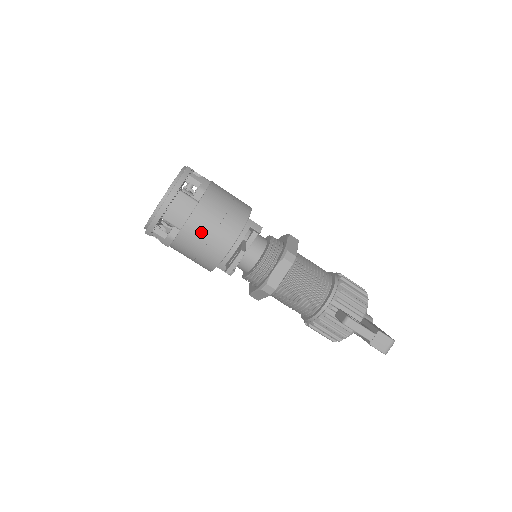
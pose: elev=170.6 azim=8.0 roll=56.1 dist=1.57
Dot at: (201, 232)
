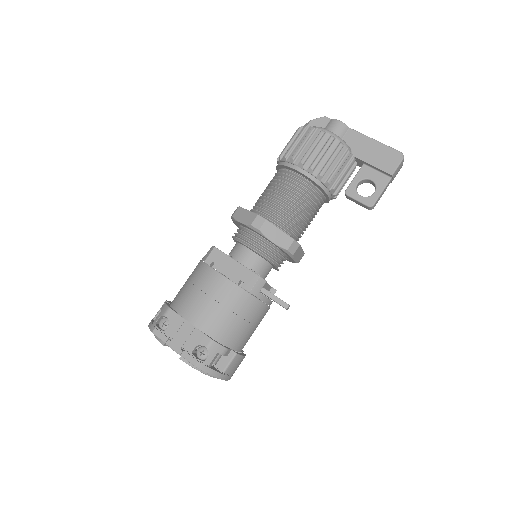
Dot at: occluded
